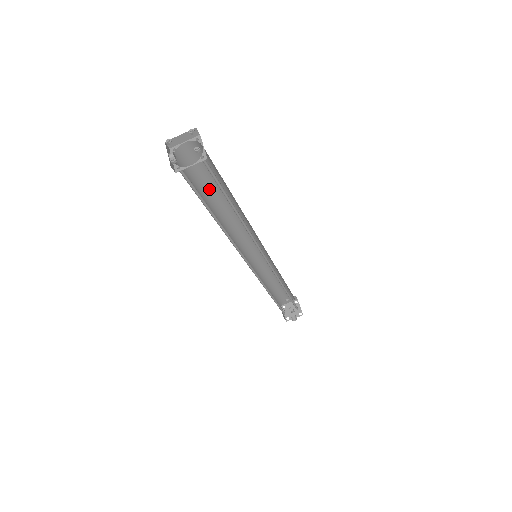
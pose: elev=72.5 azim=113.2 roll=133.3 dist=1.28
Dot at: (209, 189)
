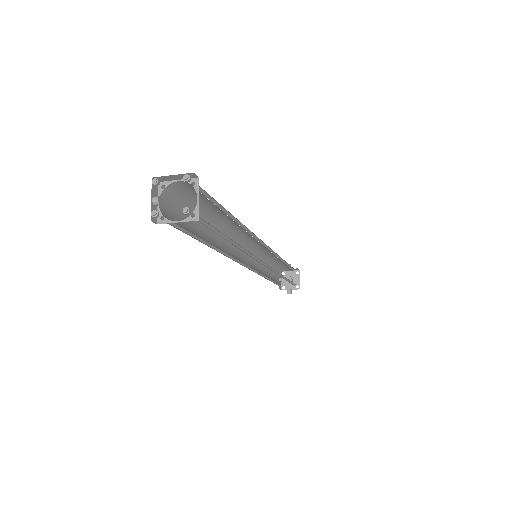
Dot at: (207, 211)
